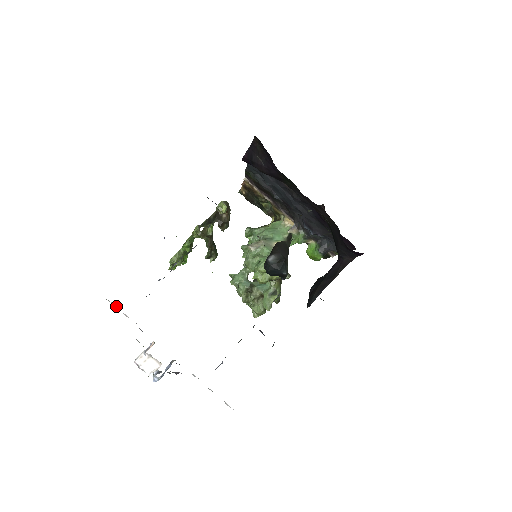
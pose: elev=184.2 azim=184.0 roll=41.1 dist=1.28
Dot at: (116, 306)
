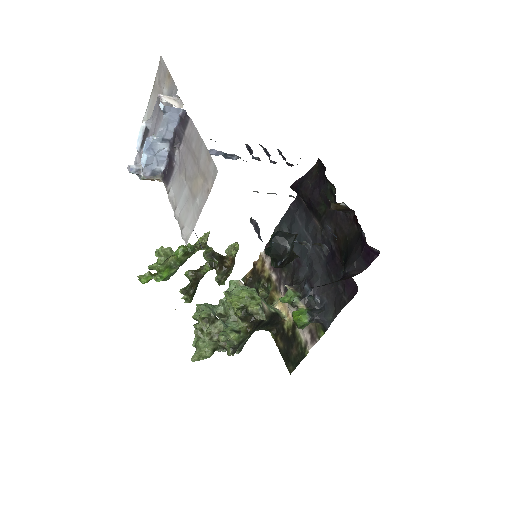
Dot at: occluded
